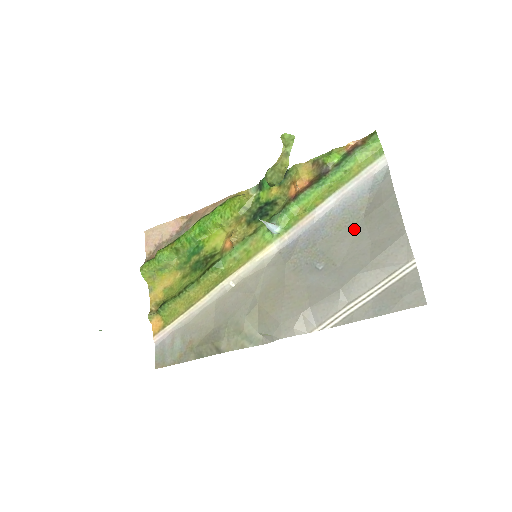
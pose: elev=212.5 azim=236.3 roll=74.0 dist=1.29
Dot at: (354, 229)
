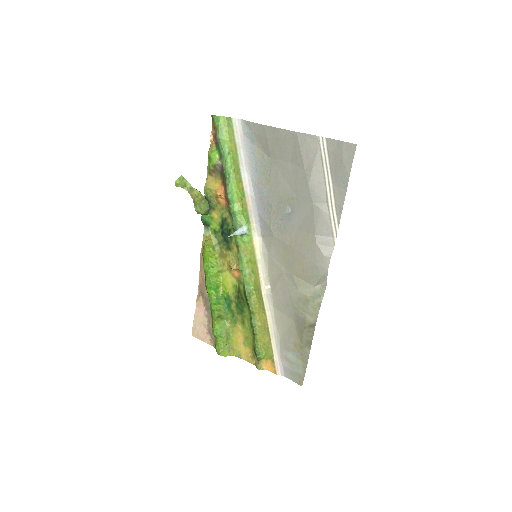
Dot at: (275, 170)
